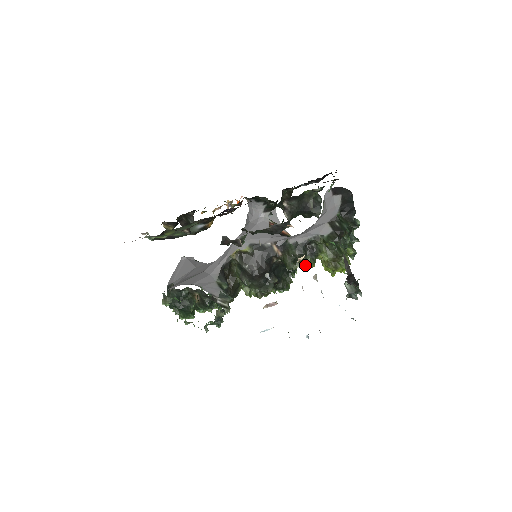
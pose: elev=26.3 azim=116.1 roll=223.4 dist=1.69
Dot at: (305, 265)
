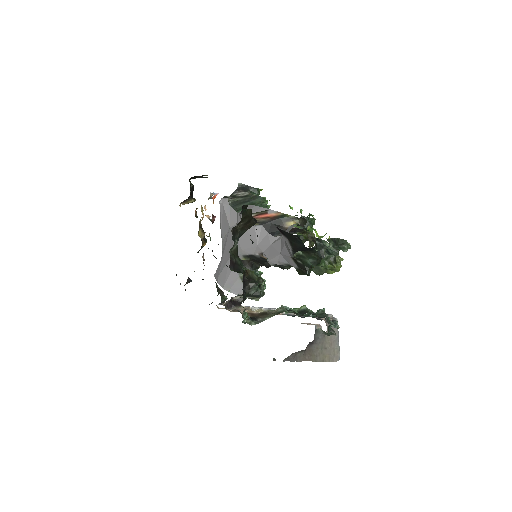
Dot at: occluded
